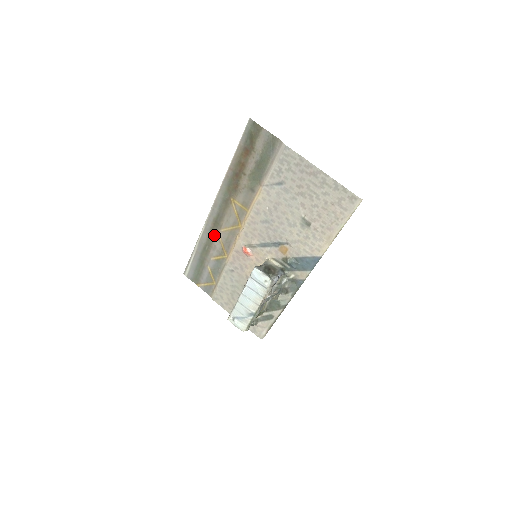
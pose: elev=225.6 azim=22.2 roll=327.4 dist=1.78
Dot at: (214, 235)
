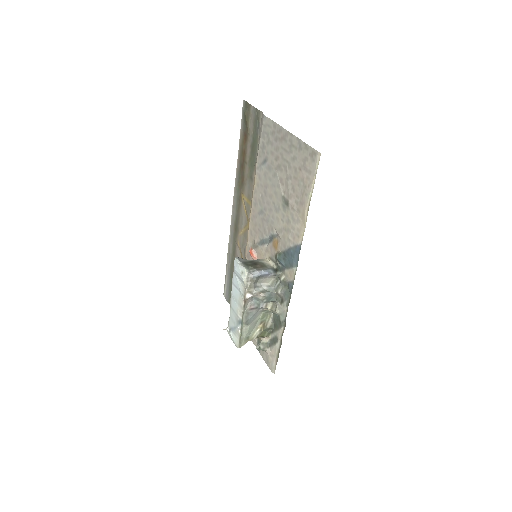
Dot at: (236, 242)
